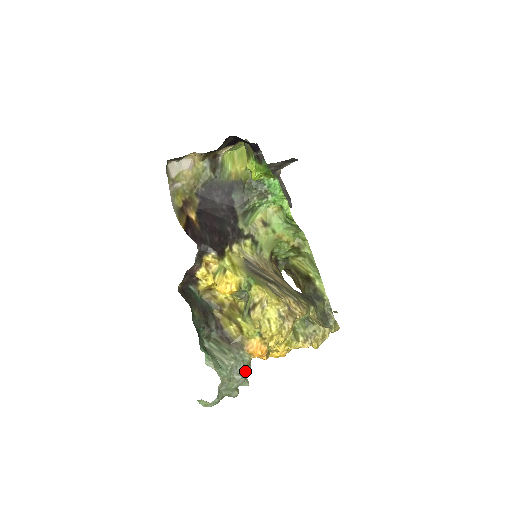
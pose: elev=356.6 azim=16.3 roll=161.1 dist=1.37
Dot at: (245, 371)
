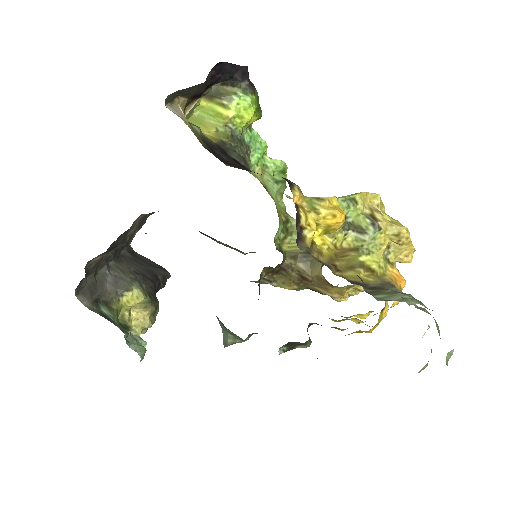
Dot at: (417, 306)
